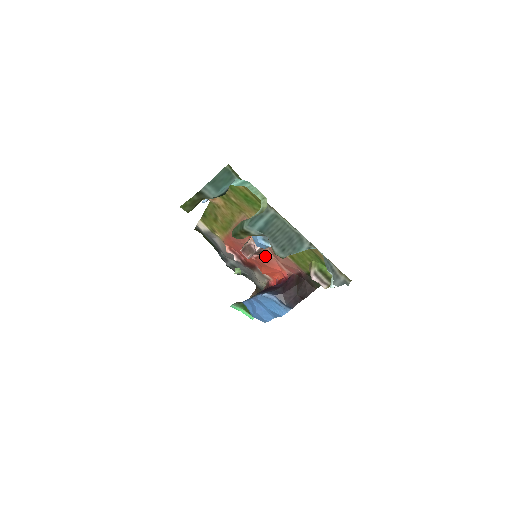
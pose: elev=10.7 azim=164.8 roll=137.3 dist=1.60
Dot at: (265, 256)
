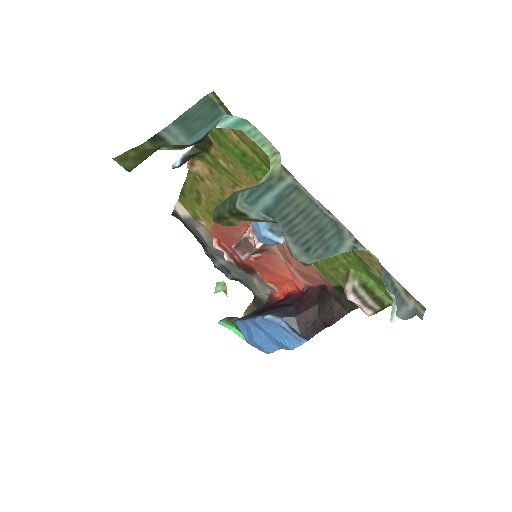
Dot at: (270, 257)
